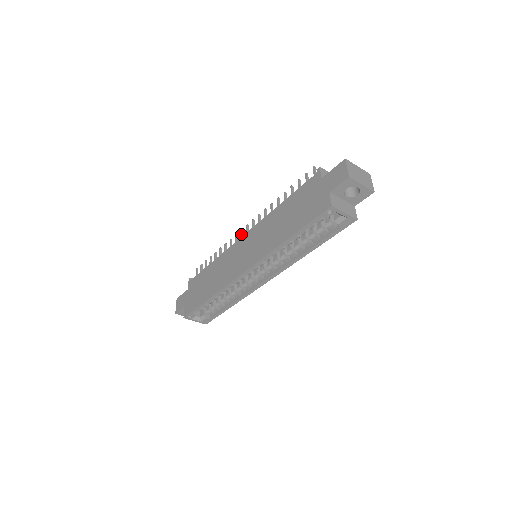
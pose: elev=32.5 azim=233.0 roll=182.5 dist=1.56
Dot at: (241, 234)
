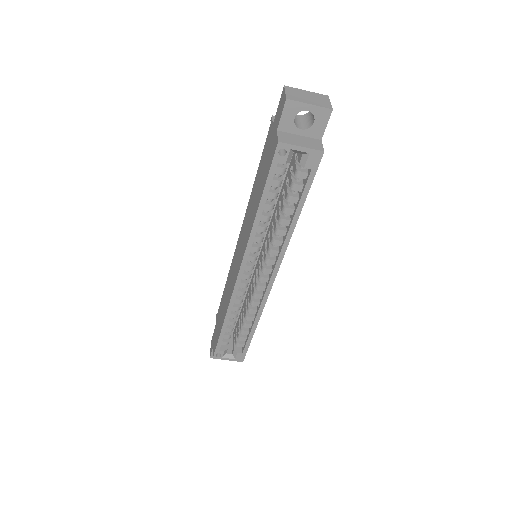
Dot at: occluded
